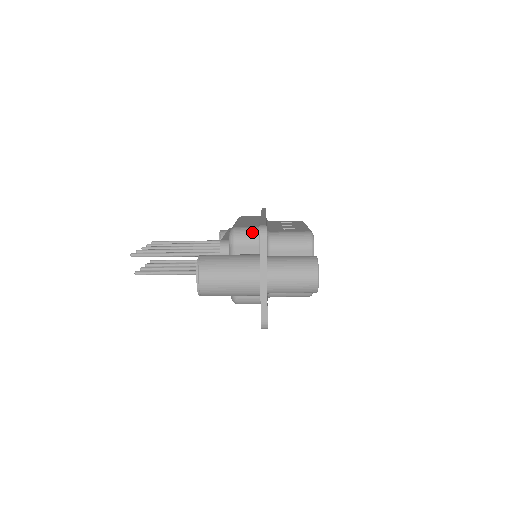
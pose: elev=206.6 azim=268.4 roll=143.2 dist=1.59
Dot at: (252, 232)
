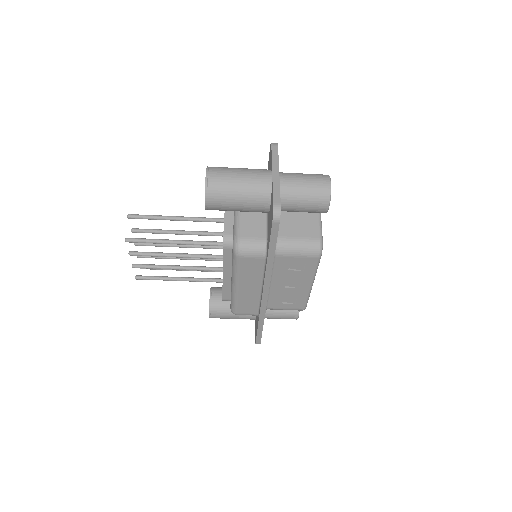
Dot at: occluded
